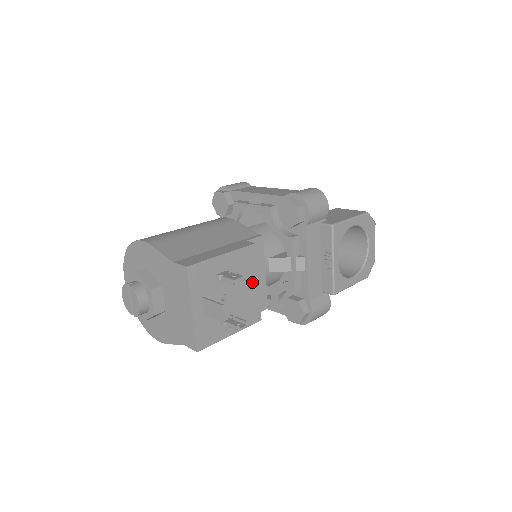
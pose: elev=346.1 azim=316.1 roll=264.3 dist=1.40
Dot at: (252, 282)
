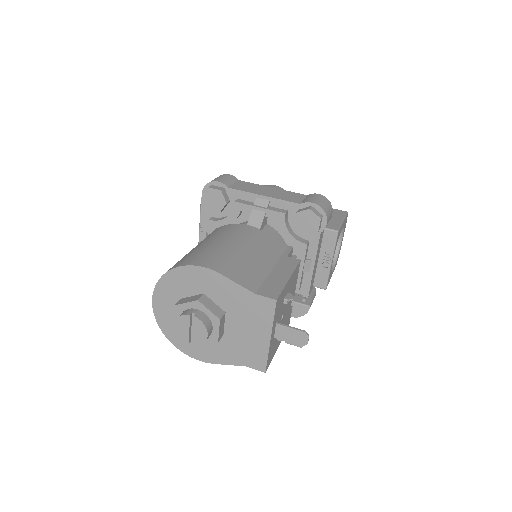
Dot at: (293, 295)
